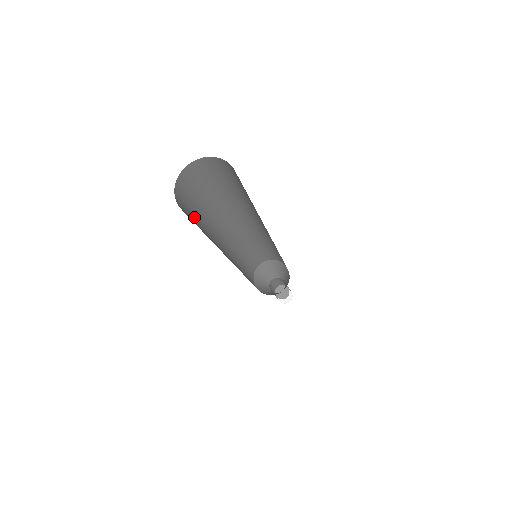
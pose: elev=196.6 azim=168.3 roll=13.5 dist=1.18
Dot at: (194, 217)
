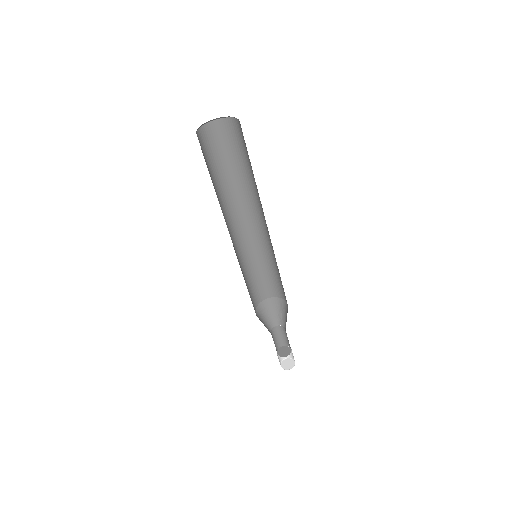
Dot at: occluded
